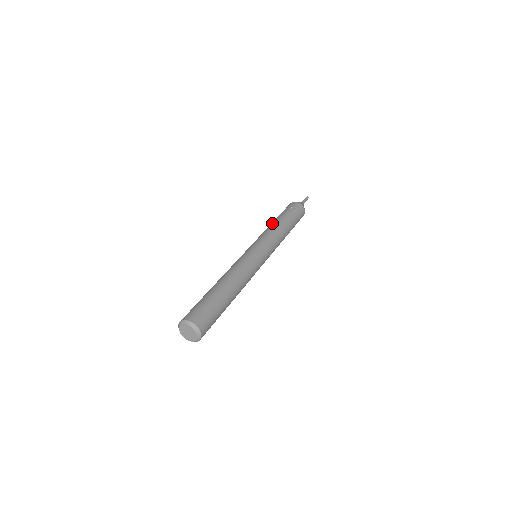
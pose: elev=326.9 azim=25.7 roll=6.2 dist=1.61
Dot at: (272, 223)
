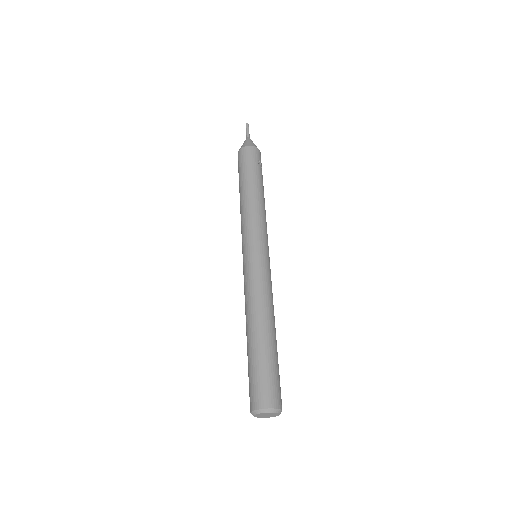
Dot at: (255, 195)
